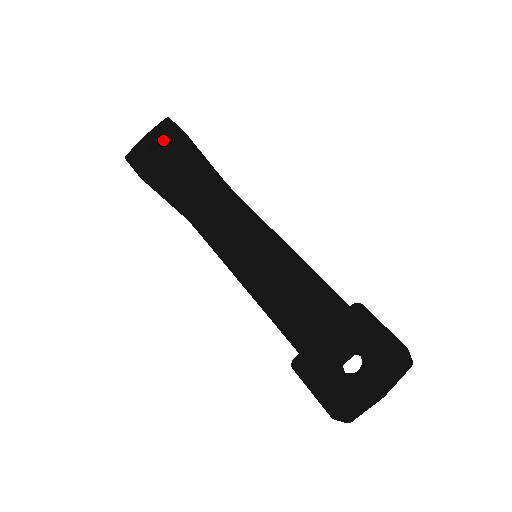
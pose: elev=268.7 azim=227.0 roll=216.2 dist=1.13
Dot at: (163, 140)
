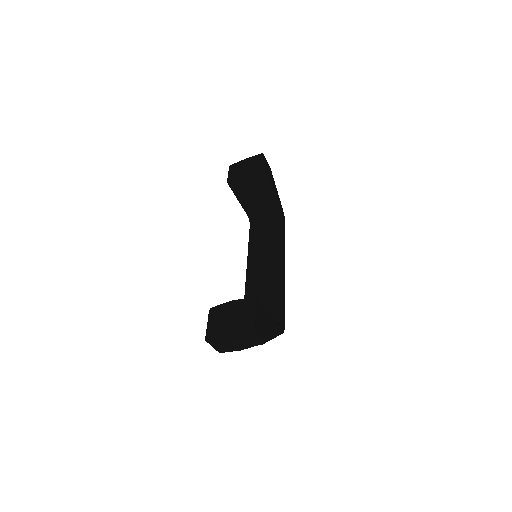
Dot at: (251, 166)
